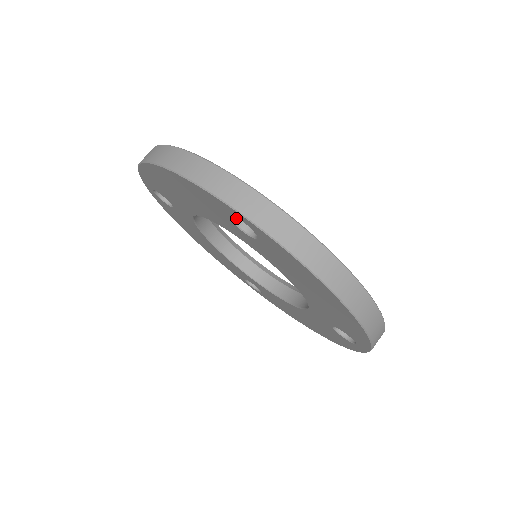
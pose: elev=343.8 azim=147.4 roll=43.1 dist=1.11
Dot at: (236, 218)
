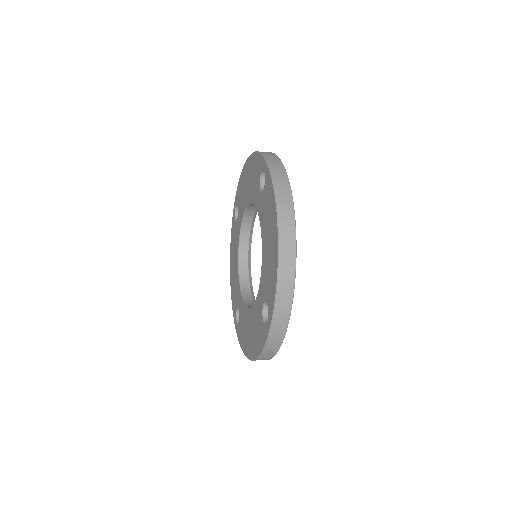
Dot at: (263, 182)
